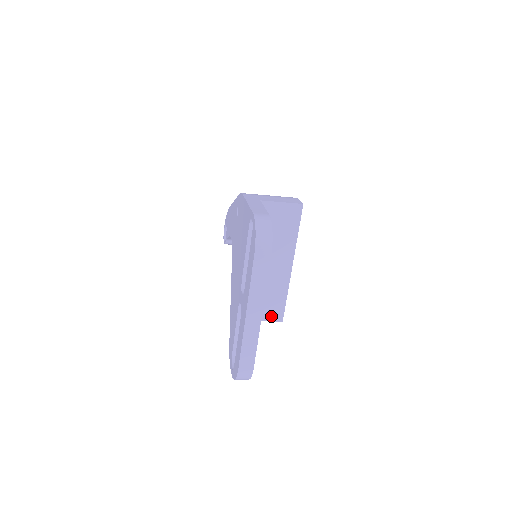
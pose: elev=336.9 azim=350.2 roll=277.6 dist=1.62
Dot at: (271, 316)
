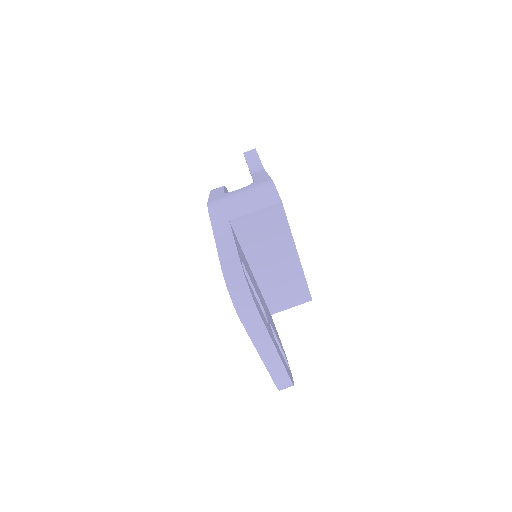
Dot at: (298, 301)
